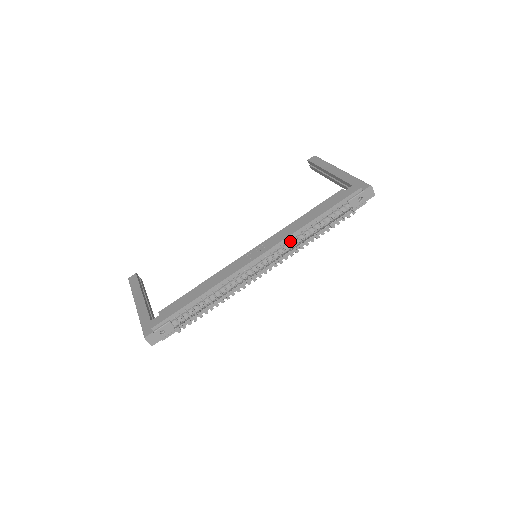
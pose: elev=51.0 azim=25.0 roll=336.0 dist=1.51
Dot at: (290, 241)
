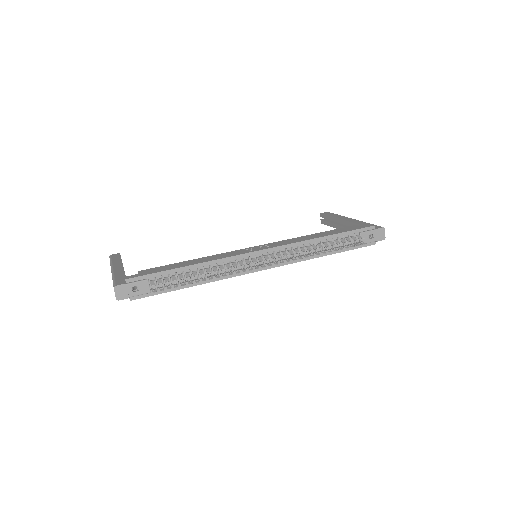
Dot at: (296, 248)
